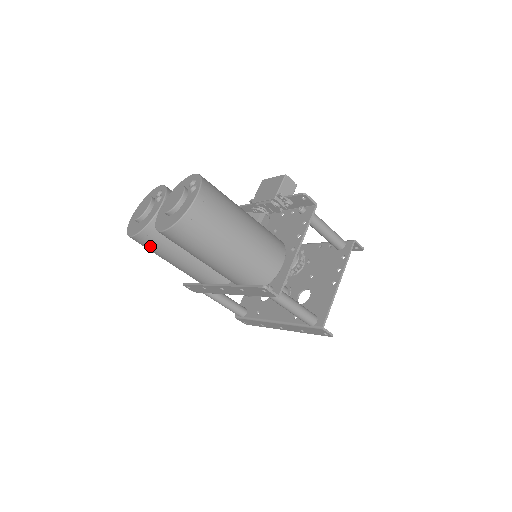
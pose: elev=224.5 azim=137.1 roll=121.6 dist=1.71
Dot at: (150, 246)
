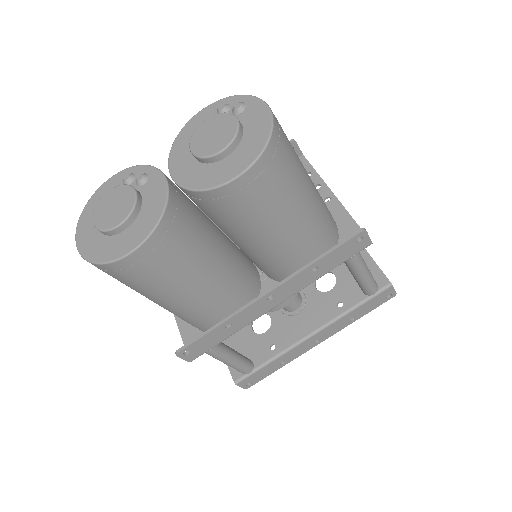
Dot at: (164, 261)
